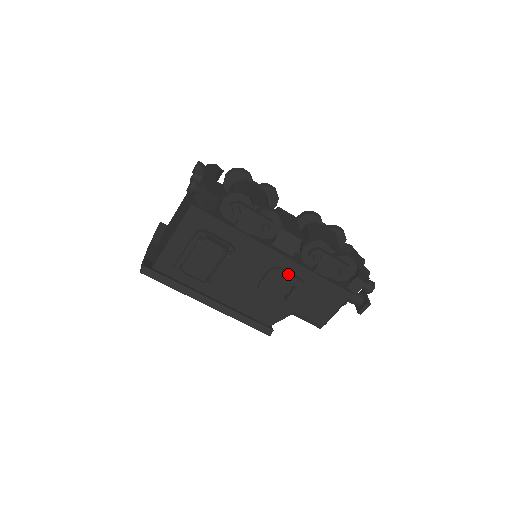
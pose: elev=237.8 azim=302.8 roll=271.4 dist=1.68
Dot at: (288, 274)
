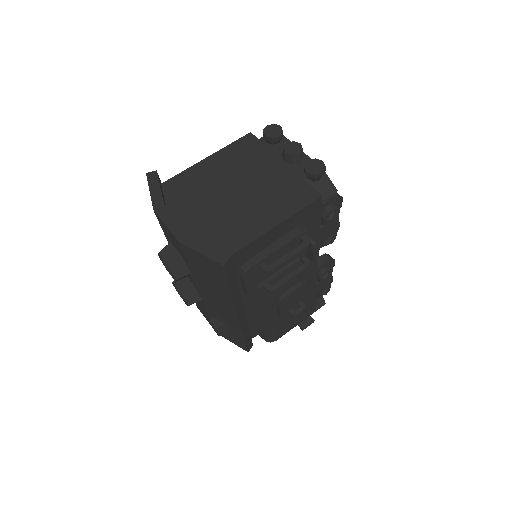
Dot at: occluded
